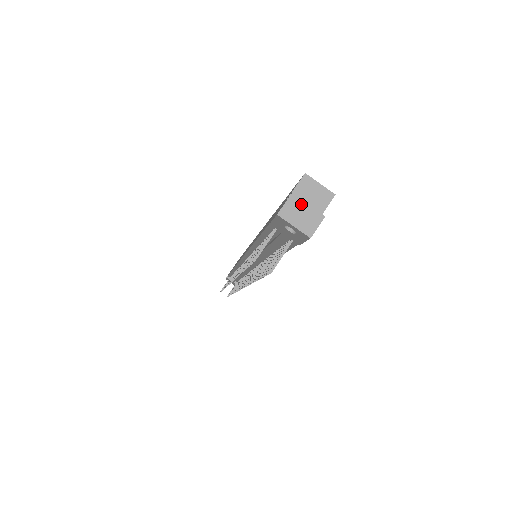
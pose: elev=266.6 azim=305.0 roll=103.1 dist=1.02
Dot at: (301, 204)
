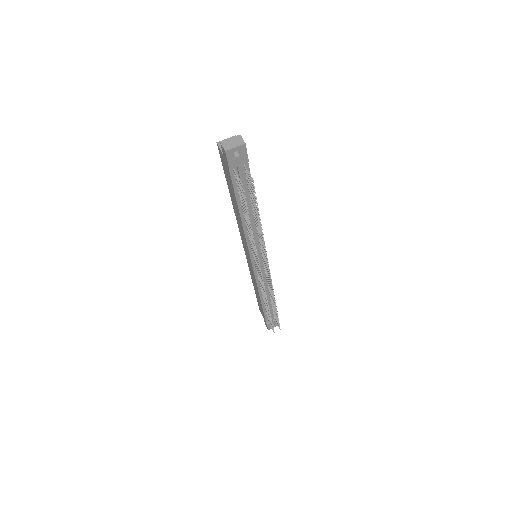
Dot at: (228, 141)
